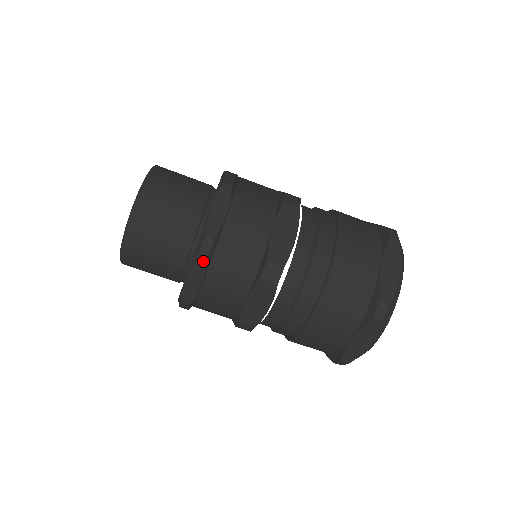
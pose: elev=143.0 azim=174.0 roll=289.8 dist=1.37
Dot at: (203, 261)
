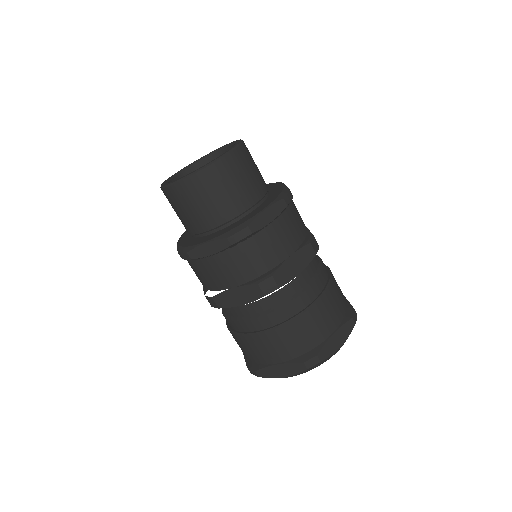
Dot at: (286, 203)
